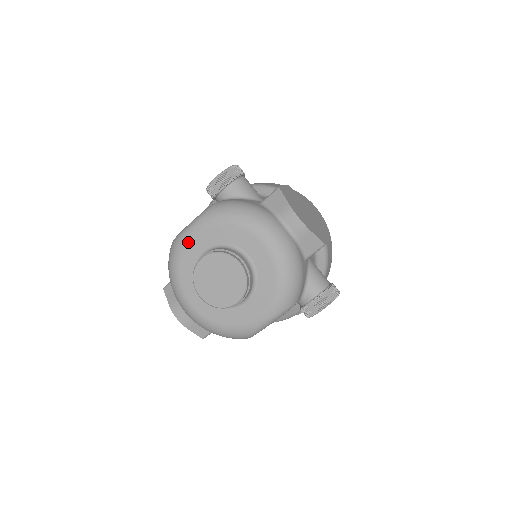
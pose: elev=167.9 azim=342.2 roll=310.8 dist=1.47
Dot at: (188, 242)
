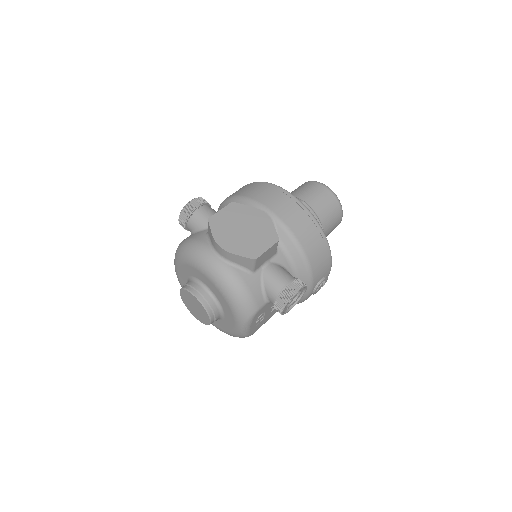
Dot at: (178, 277)
